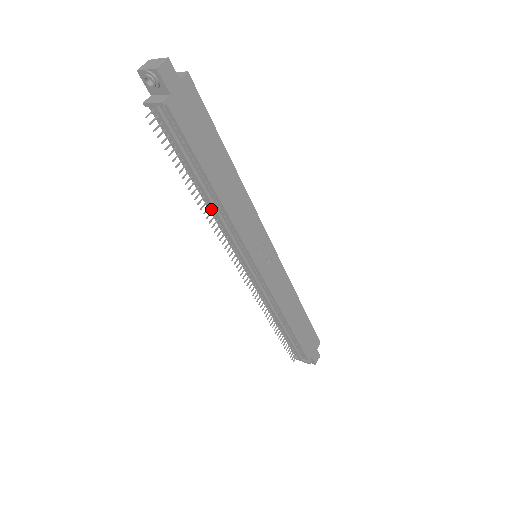
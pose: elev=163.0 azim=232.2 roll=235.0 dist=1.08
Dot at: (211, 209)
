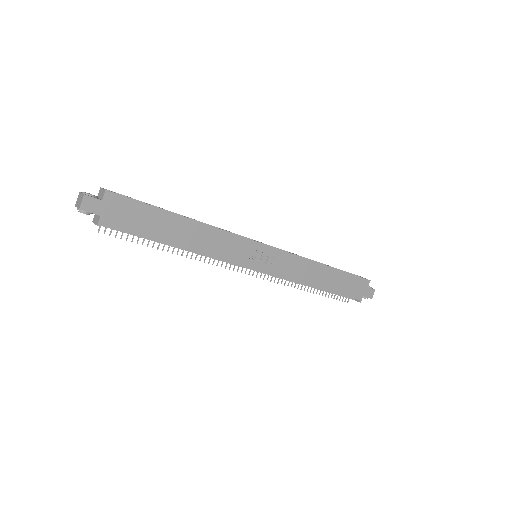
Dot at: occluded
